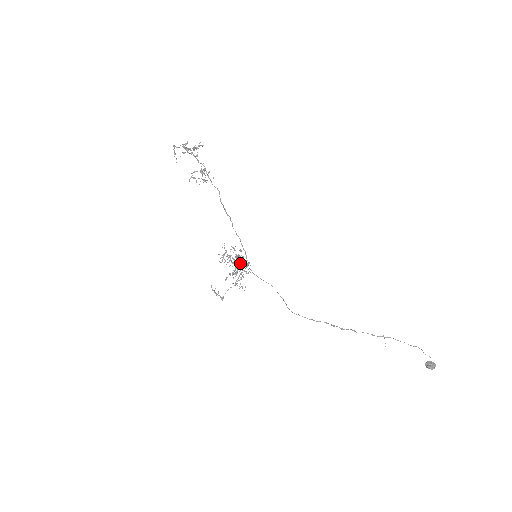
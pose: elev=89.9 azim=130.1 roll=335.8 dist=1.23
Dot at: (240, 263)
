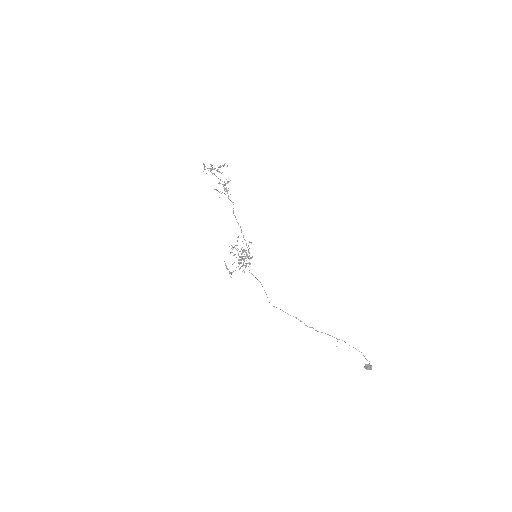
Dot at: occluded
